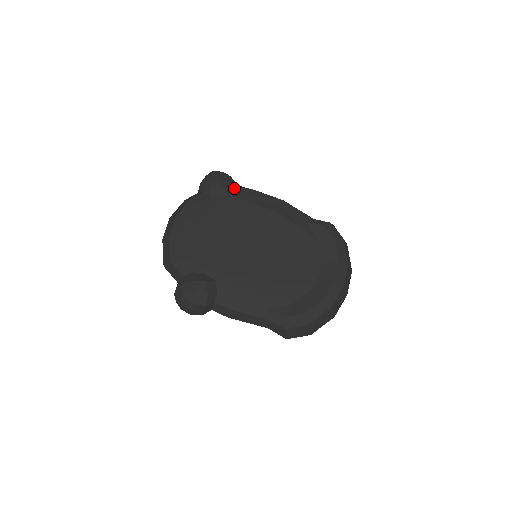
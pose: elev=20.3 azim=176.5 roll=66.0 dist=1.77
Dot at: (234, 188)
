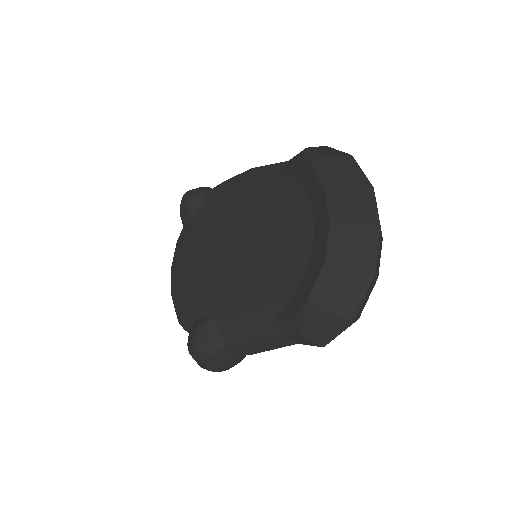
Dot at: (202, 197)
